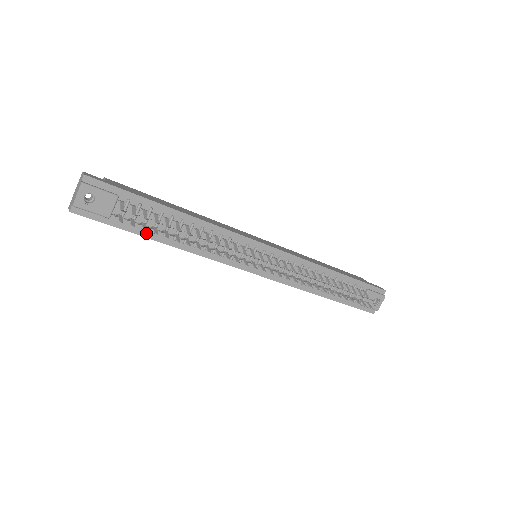
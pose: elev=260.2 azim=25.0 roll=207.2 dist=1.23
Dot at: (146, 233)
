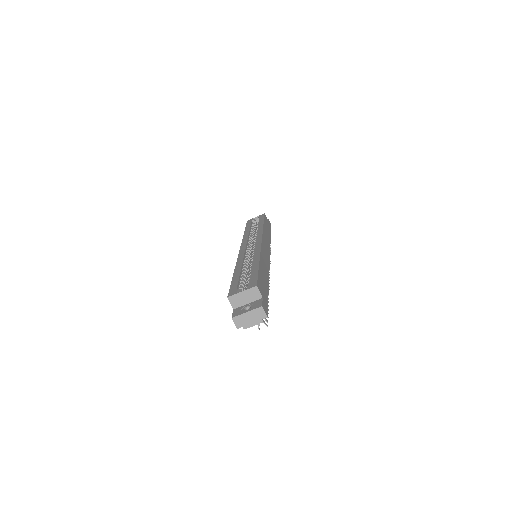
Dot at: occluded
